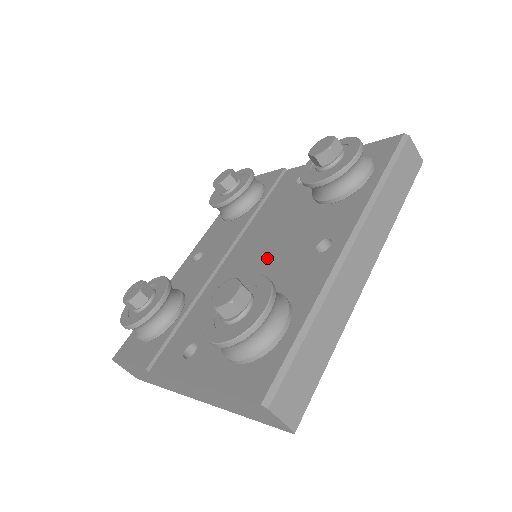
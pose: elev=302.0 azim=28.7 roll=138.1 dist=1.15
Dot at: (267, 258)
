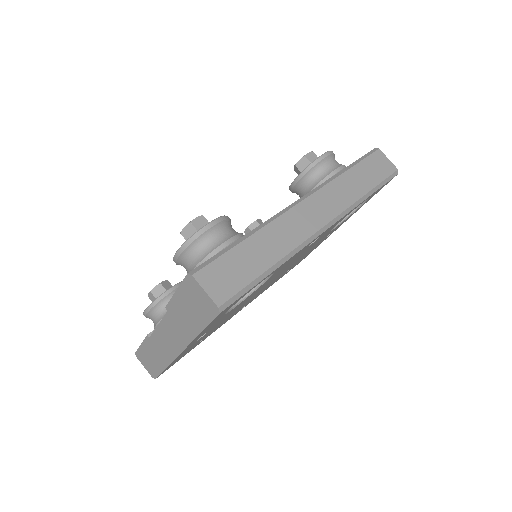
Dot at: occluded
